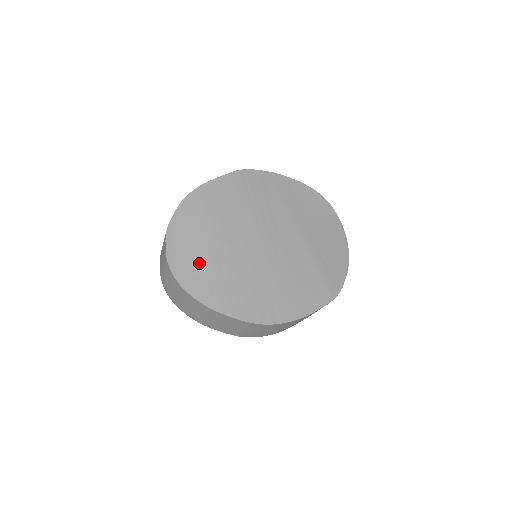
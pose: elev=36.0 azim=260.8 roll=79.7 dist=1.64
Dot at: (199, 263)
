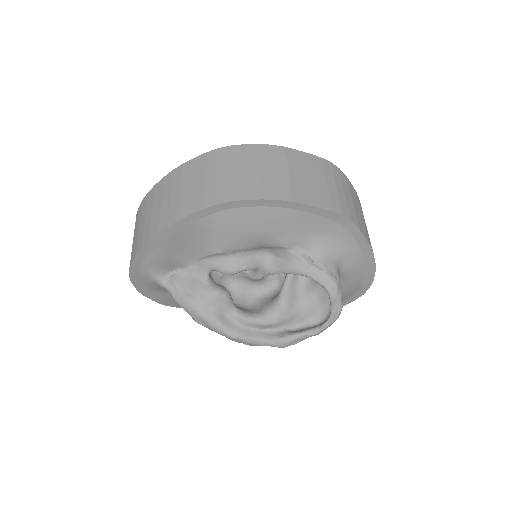
Dot at: occluded
